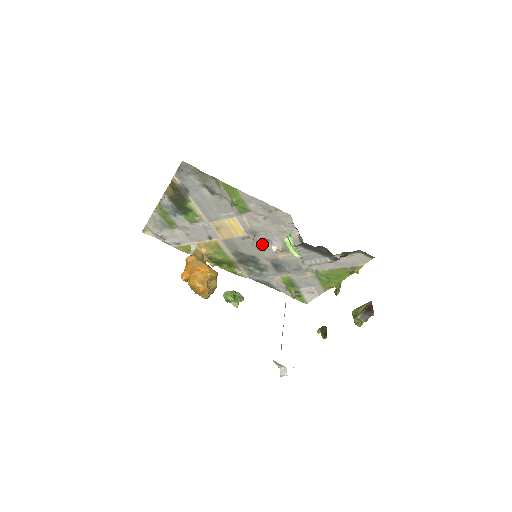
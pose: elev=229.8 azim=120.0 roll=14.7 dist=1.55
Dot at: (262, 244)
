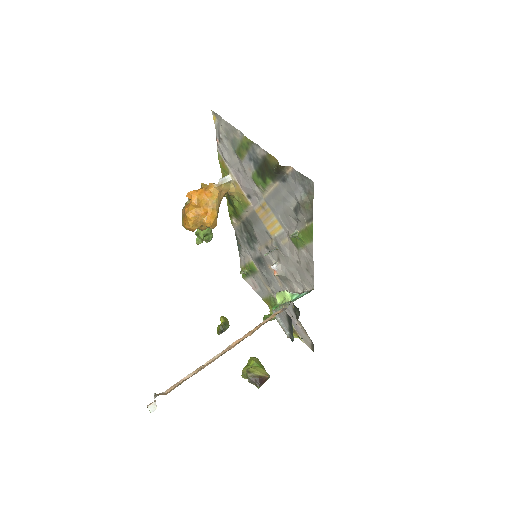
Dot at: (272, 252)
